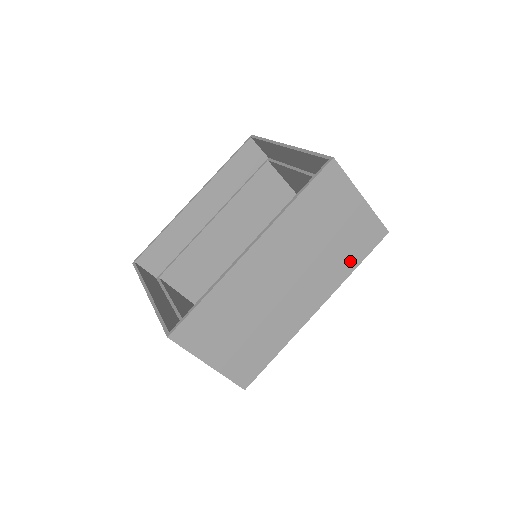
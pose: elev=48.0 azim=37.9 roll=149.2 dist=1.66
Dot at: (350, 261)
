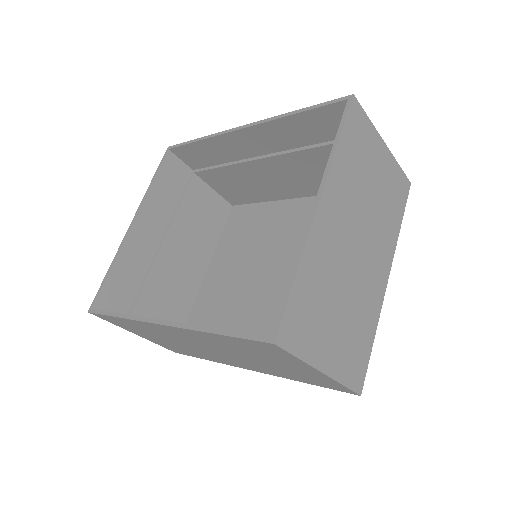
Dot at: (296, 378)
